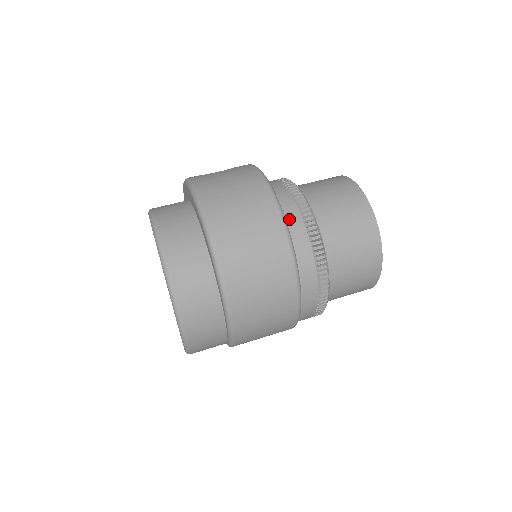
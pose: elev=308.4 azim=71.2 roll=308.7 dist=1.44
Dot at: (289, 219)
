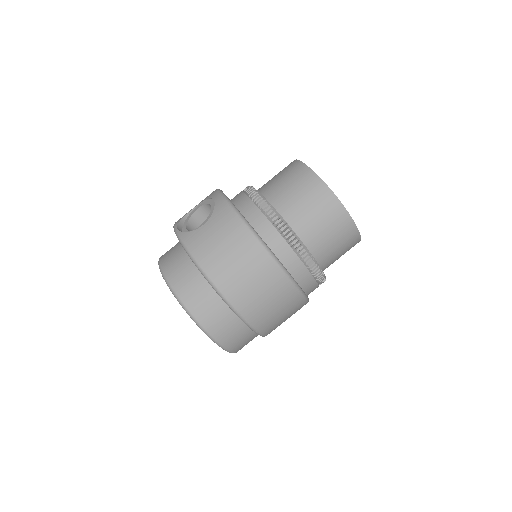
Dot at: (281, 253)
